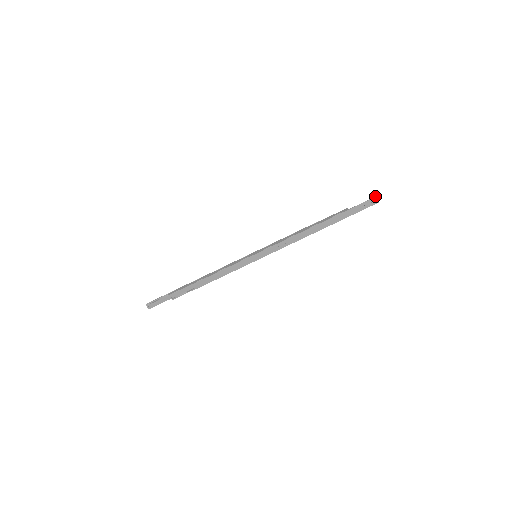
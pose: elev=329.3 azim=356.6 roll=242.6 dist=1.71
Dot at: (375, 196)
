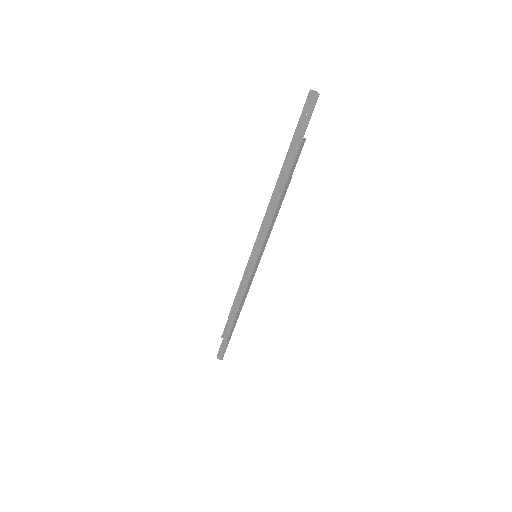
Dot at: (309, 92)
